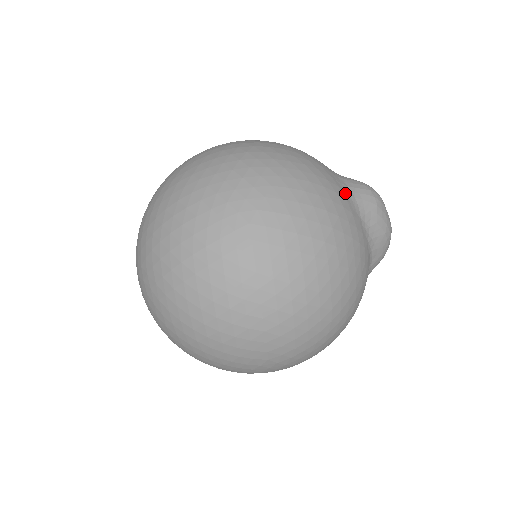
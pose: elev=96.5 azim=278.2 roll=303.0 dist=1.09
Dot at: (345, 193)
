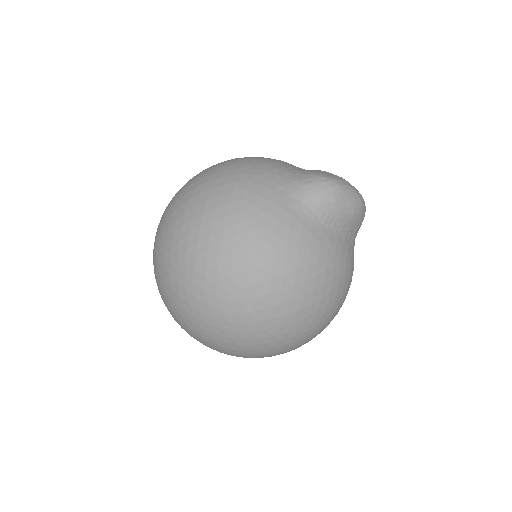
Dot at: (299, 215)
